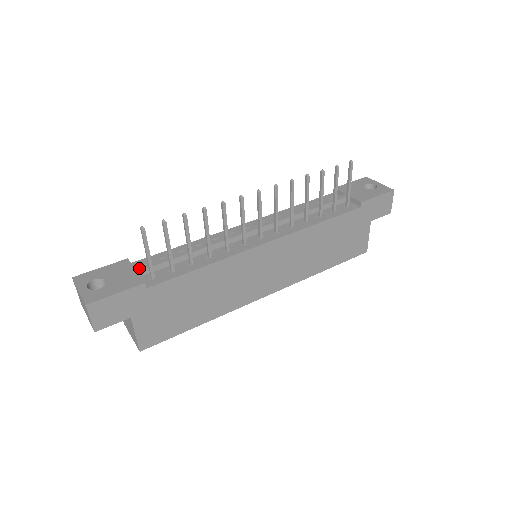
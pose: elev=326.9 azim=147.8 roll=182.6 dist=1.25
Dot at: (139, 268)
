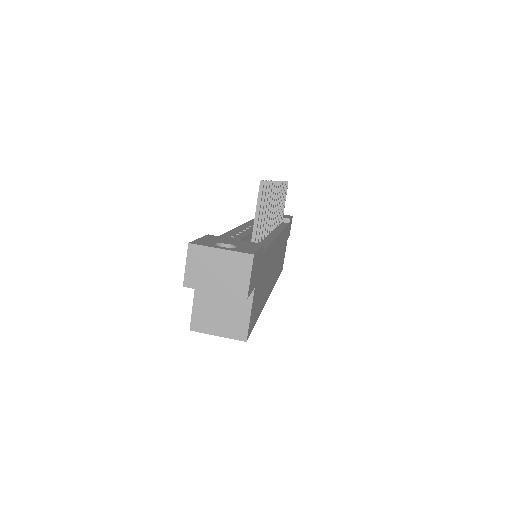
Dot at: (236, 238)
